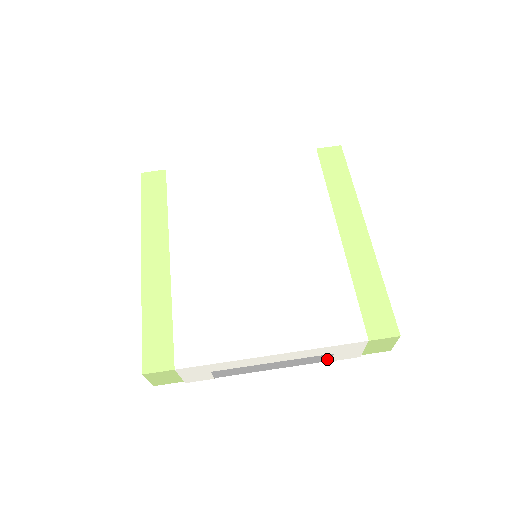
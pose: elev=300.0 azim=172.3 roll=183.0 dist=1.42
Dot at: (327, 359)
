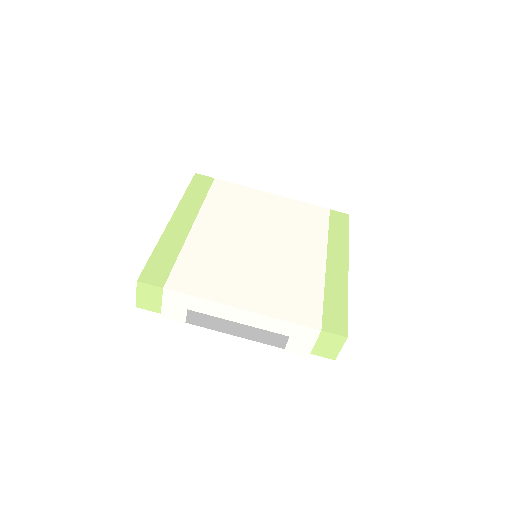
Dot at: (282, 344)
